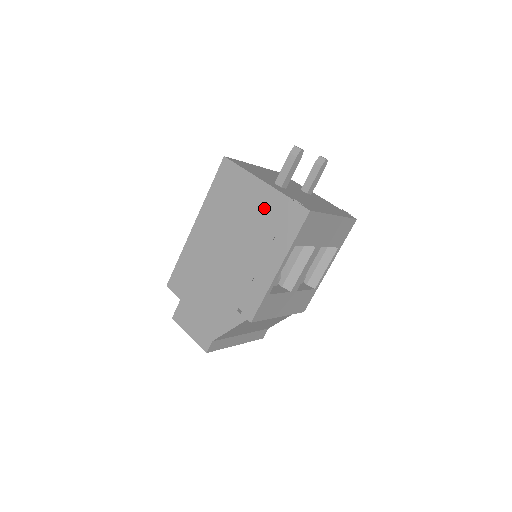
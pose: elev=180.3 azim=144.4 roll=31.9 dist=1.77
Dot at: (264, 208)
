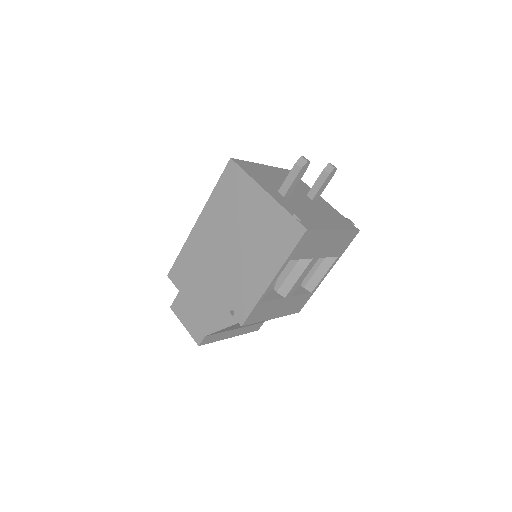
Dot at: (264, 218)
